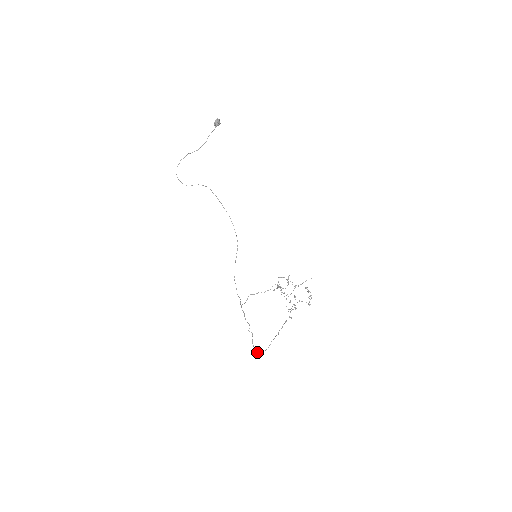
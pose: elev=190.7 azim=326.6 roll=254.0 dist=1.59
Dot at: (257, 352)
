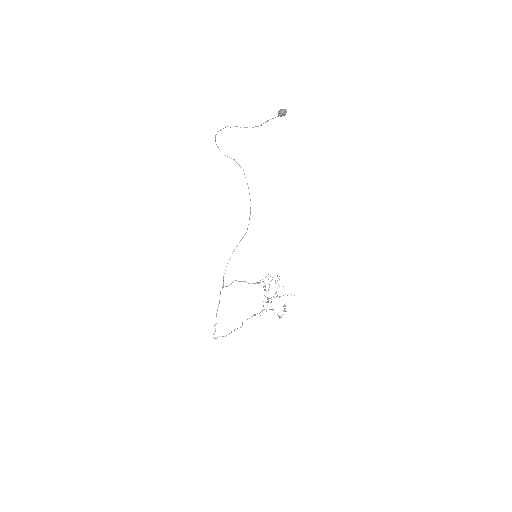
Dot at: (215, 338)
